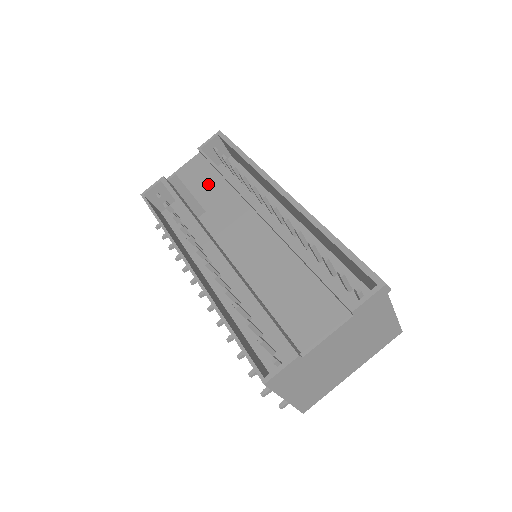
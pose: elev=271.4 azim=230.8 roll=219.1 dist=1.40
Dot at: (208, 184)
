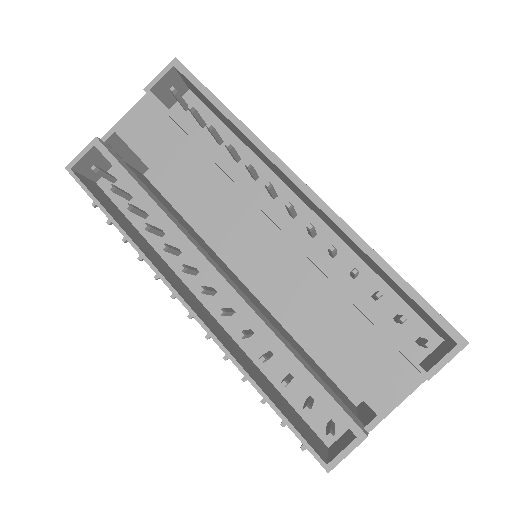
Dot at: (176, 157)
